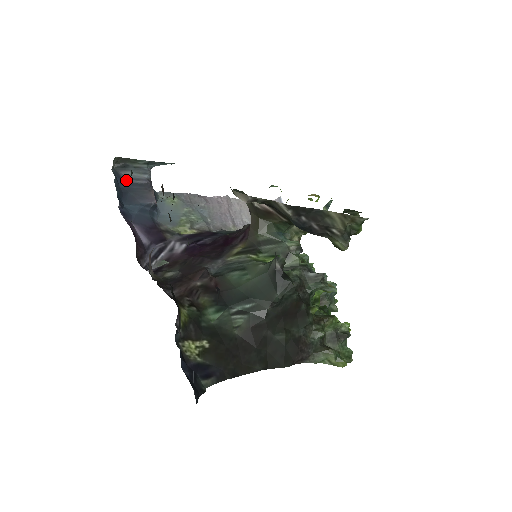
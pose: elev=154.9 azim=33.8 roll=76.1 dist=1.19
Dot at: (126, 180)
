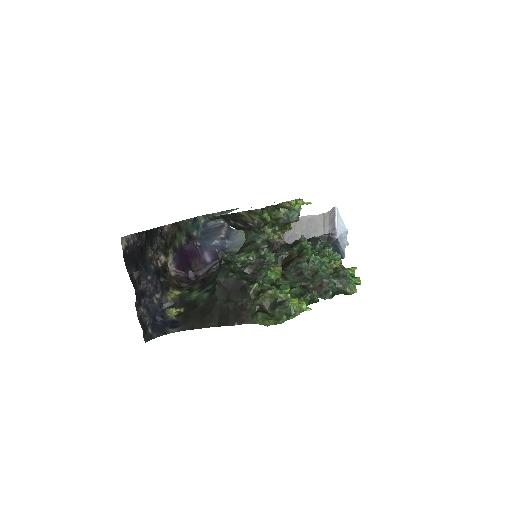
Dot at: (210, 227)
